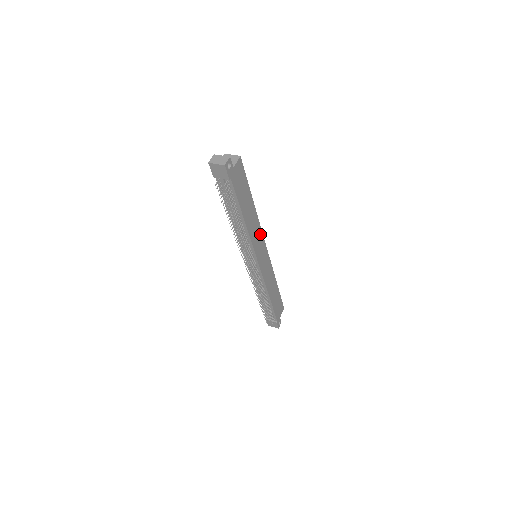
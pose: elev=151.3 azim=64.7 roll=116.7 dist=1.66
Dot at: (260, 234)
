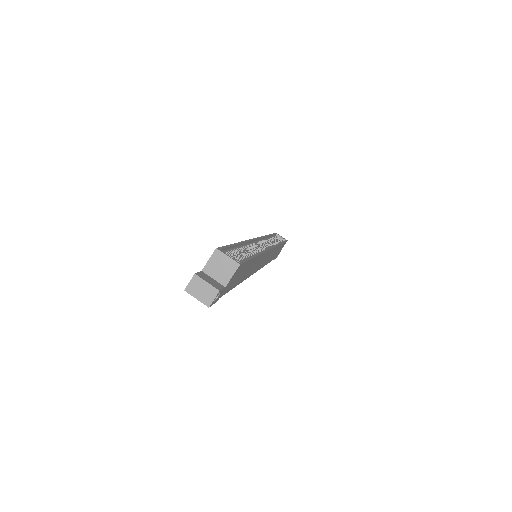
Dot at: (264, 255)
